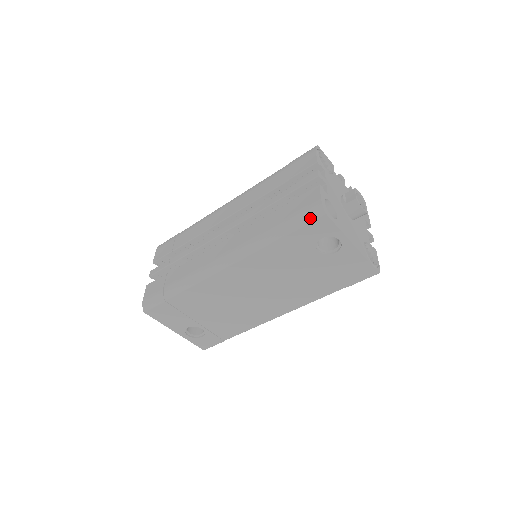
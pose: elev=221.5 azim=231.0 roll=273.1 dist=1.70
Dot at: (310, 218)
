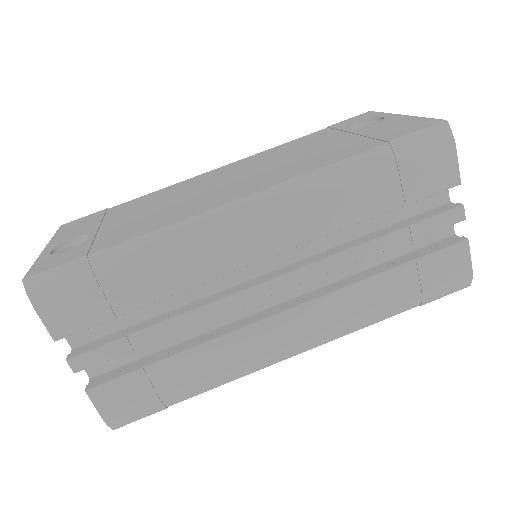
Dot at: occluded
